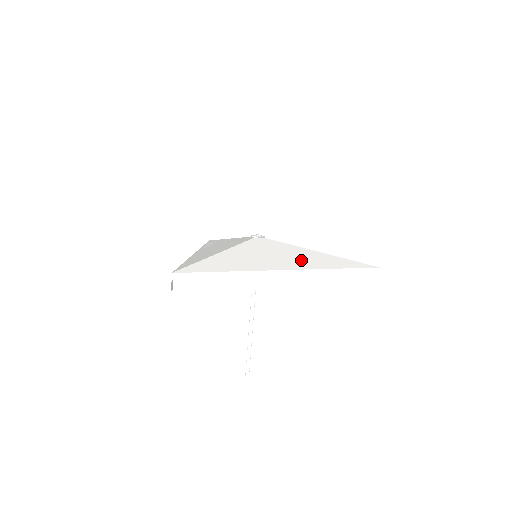
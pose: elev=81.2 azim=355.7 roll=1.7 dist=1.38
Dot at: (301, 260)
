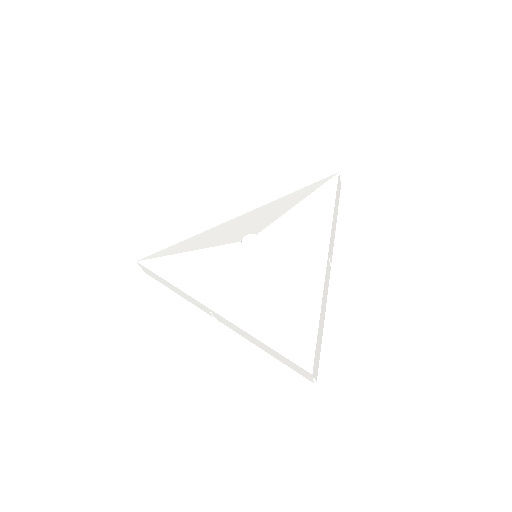
Dot at: (311, 231)
